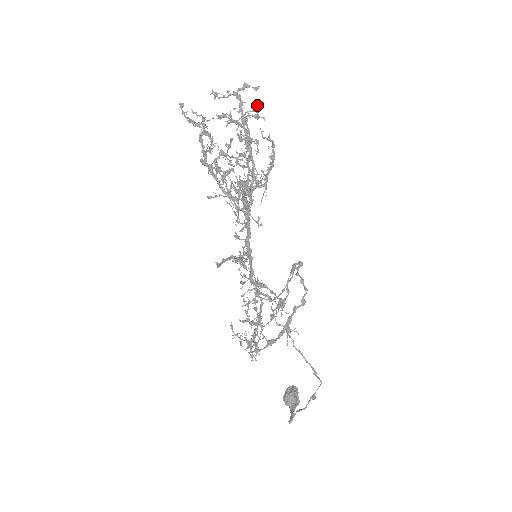
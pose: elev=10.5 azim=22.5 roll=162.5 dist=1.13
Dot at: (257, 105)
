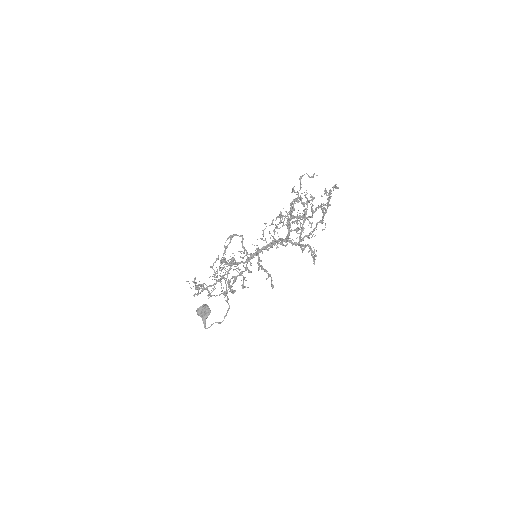
Dot at: occluded
